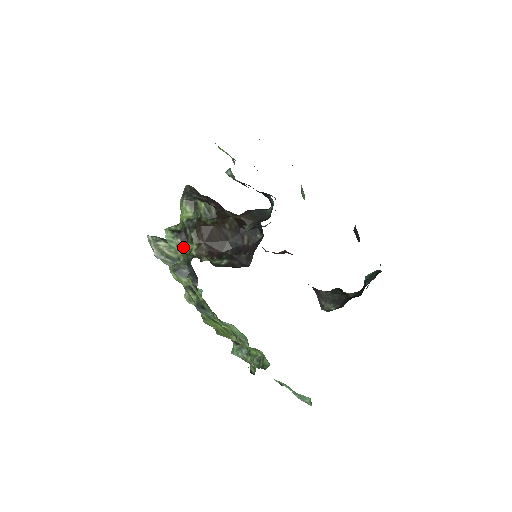
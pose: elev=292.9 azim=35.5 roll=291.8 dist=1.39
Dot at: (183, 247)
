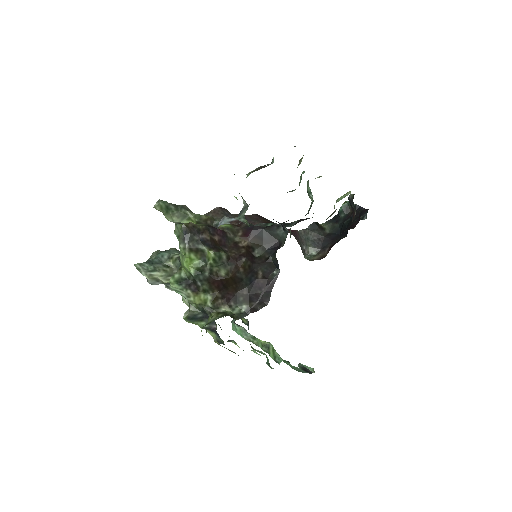
Dot at: (195, 297)
